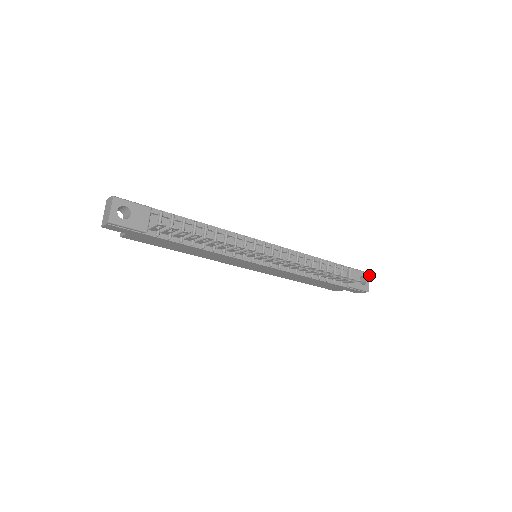
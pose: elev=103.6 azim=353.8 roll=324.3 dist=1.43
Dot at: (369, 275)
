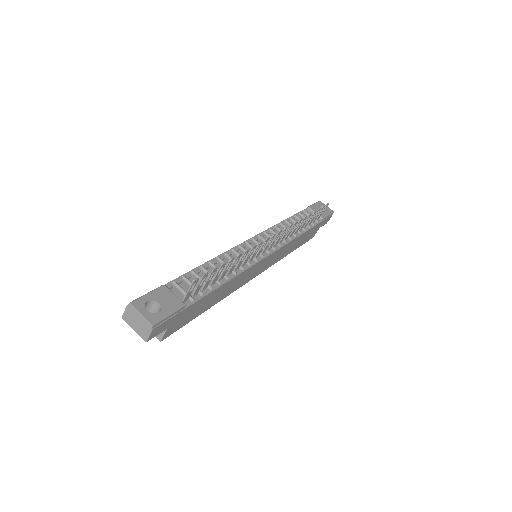
Dot at: (321, 202)
